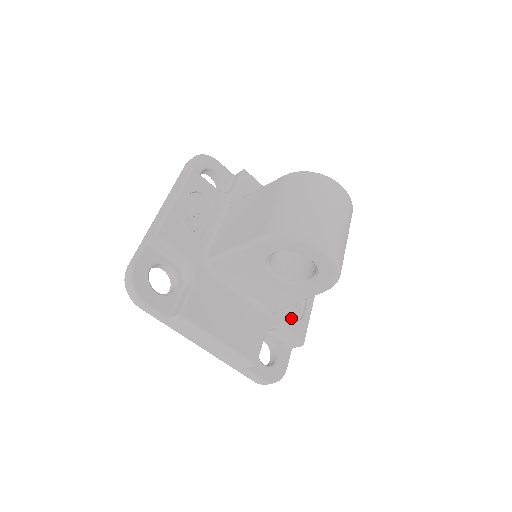
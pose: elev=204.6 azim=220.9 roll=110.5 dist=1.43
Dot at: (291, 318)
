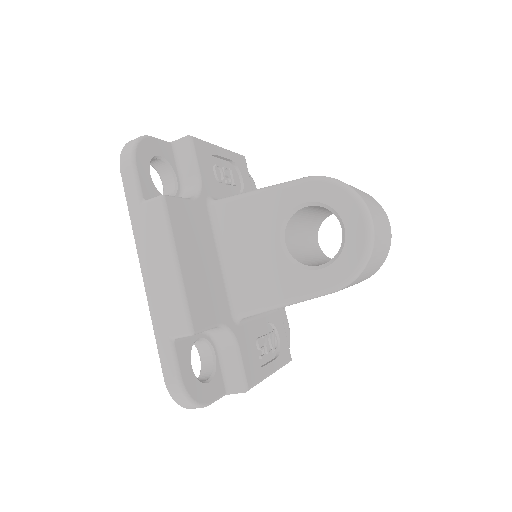
Dot at: (250, 350)
